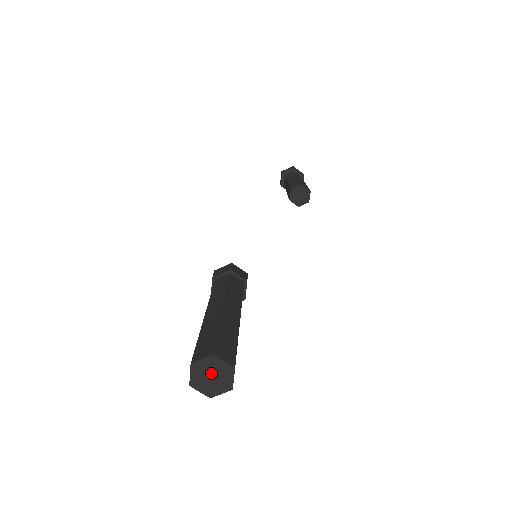
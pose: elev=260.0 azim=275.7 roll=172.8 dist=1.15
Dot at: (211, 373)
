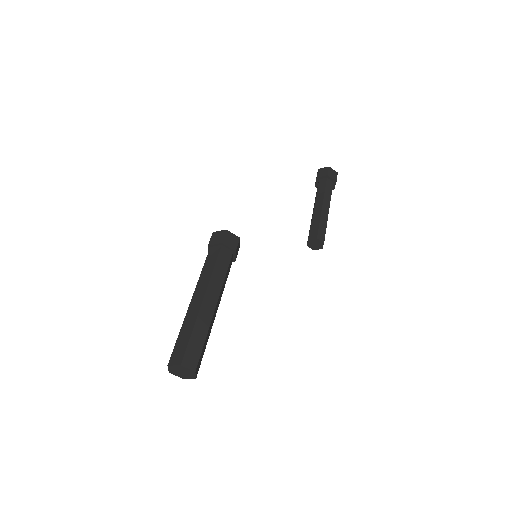
Dot at: (184, 372)
